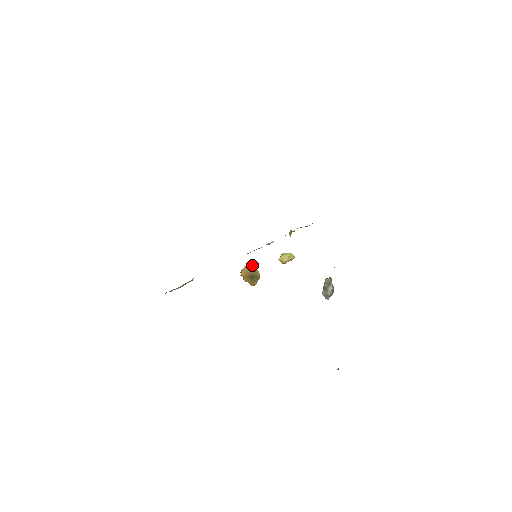
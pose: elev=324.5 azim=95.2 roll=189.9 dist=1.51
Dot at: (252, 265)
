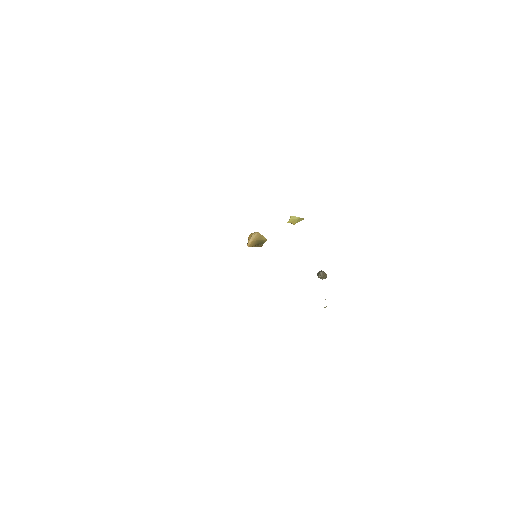
Dot at: (259, 233)
